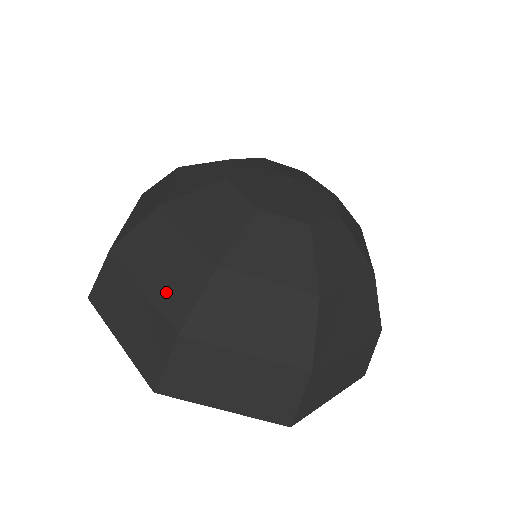
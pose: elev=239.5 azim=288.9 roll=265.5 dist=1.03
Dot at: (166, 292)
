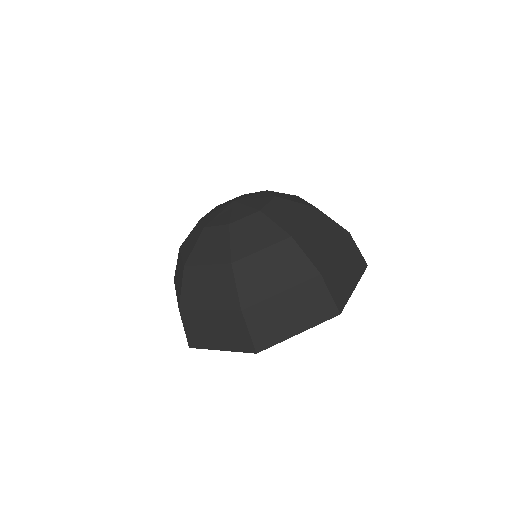
Dot at: (178, 290)
